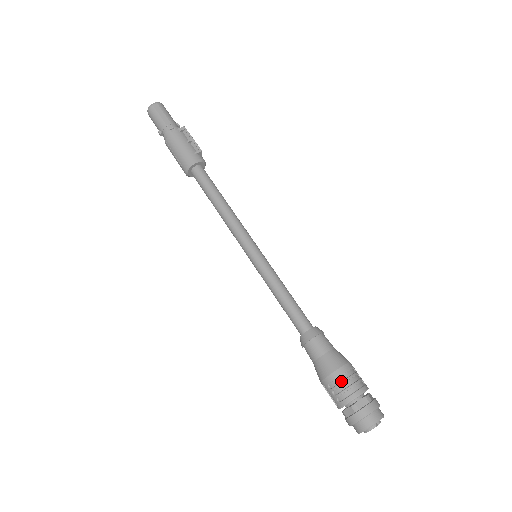
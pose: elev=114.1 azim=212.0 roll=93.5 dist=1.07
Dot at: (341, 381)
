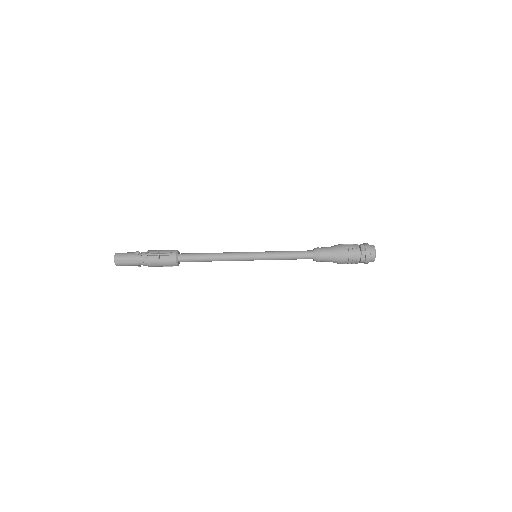
Dot at: (348, 260)
